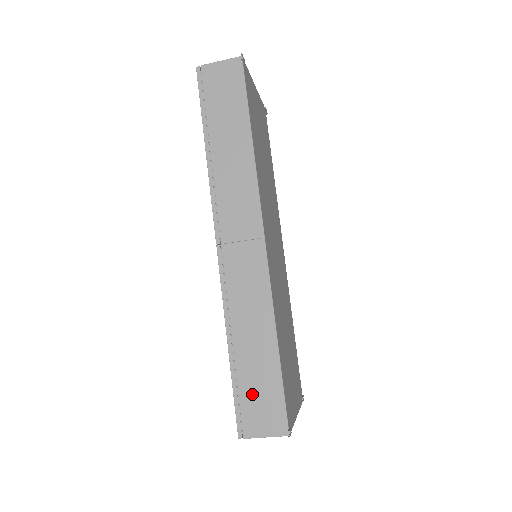
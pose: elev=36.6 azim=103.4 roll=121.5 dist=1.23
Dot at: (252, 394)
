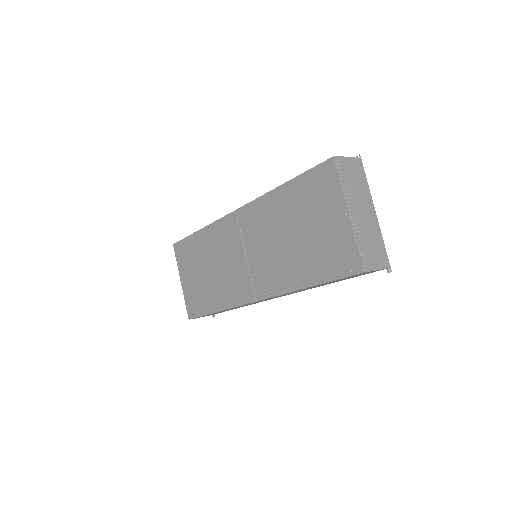
Dot at: occluded
